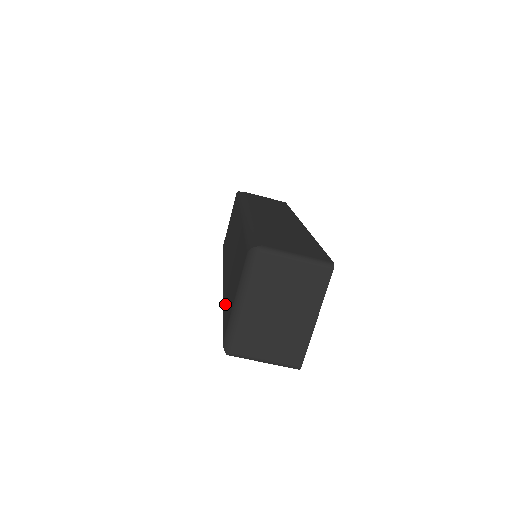
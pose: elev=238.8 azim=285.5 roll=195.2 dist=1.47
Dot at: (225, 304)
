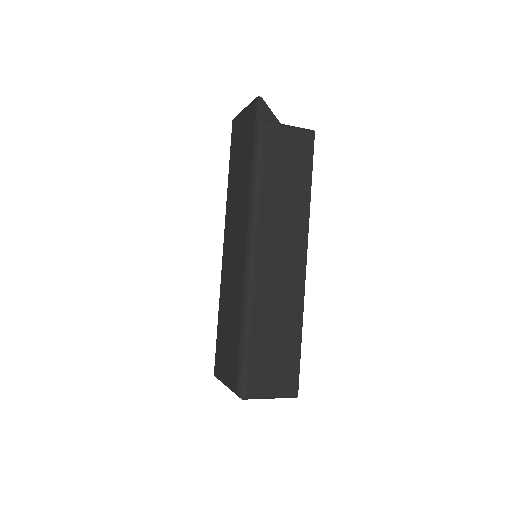
Dot at: (219, 325)
